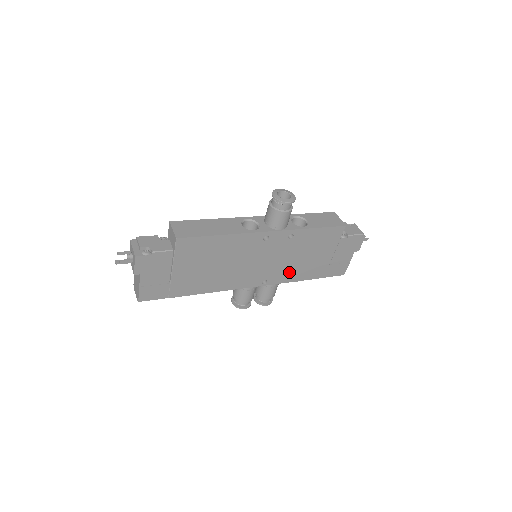
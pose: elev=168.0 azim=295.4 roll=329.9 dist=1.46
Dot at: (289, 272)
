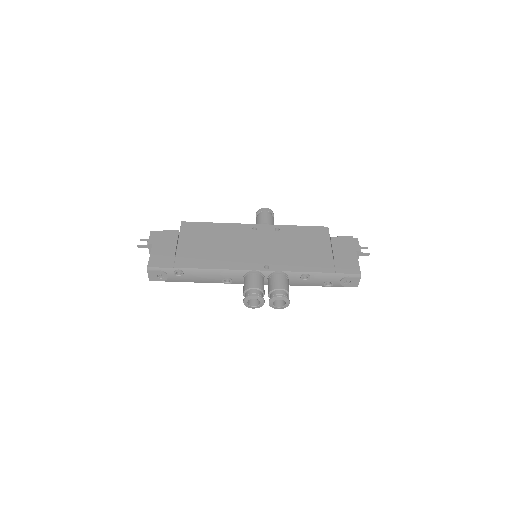
Dot at: (290, 261)
